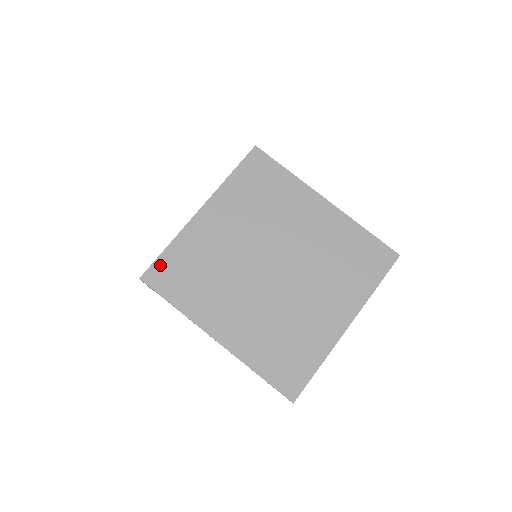
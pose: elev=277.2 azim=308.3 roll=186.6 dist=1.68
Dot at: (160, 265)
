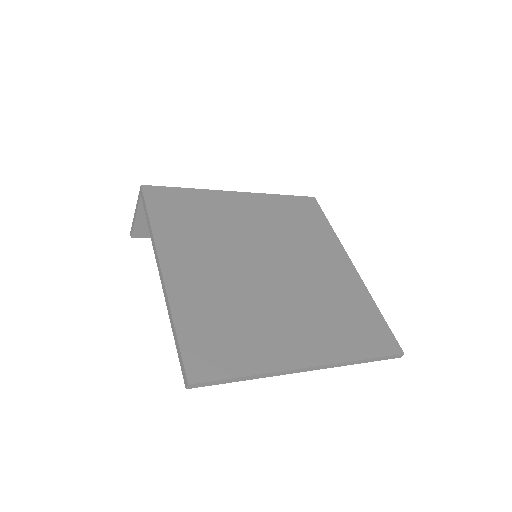
Dot at: (168, 192)
